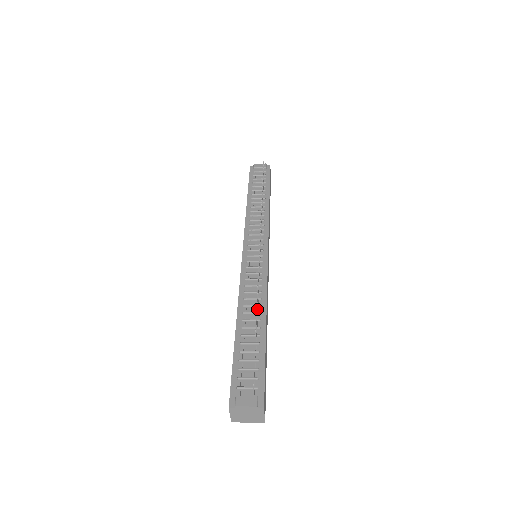
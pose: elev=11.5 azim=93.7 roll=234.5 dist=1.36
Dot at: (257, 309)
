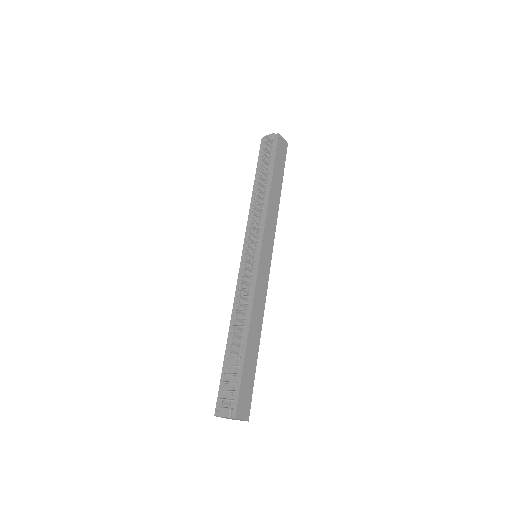
Dot at: (242, 323)
